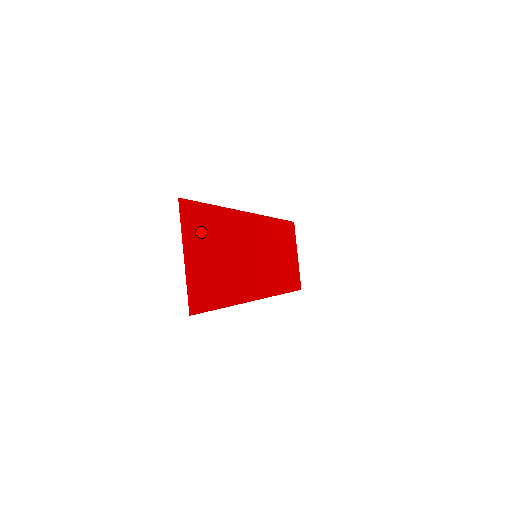
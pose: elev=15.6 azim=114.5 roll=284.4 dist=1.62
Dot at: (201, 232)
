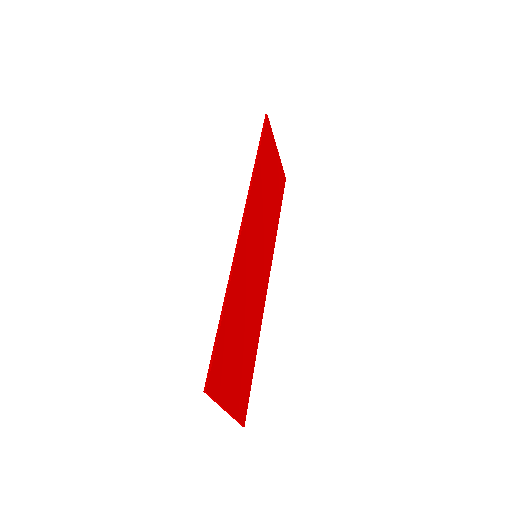
Dot at: (226, 366)
